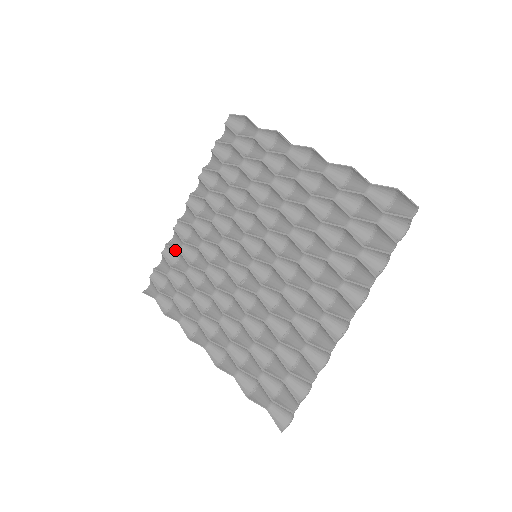
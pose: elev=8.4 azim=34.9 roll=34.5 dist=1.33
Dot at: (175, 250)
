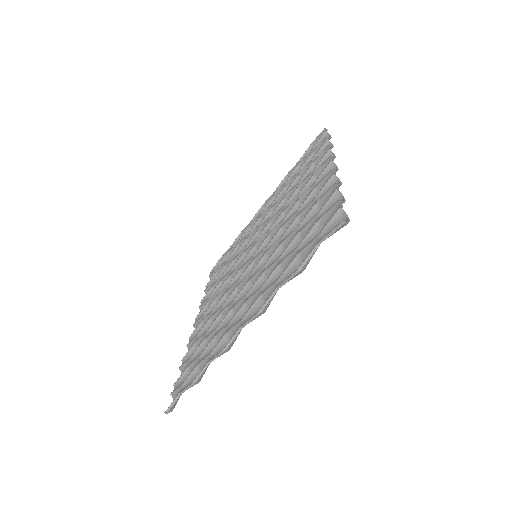
Dot at: (192, 350)
